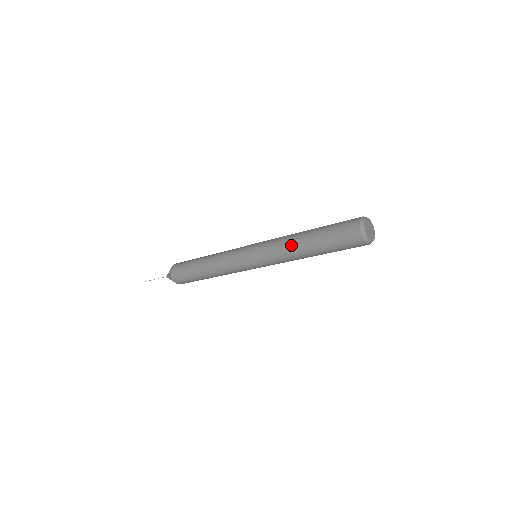
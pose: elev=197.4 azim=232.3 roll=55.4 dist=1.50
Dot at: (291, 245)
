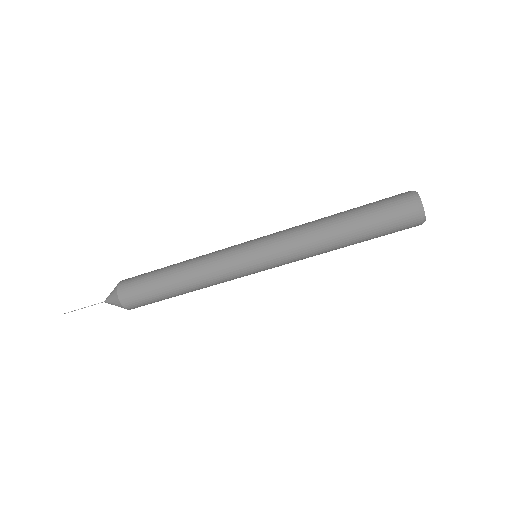
Dot at: (317, 230)
